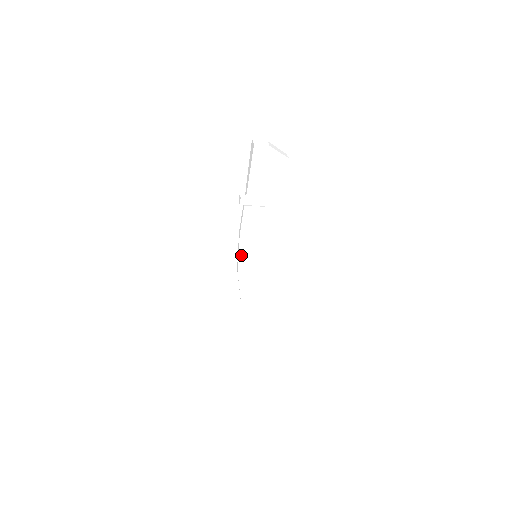
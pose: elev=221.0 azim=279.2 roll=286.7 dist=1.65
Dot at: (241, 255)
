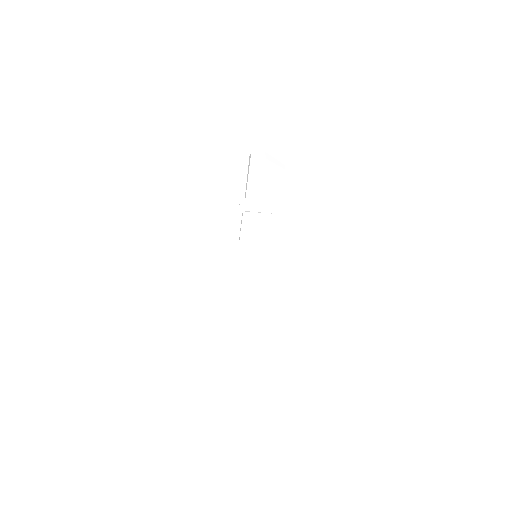
Dot at: (241, 255)
